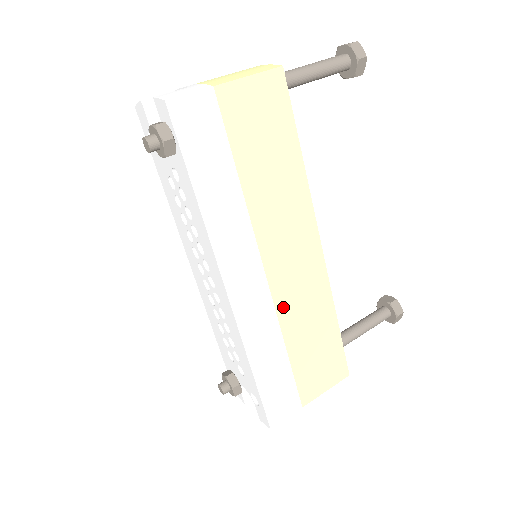
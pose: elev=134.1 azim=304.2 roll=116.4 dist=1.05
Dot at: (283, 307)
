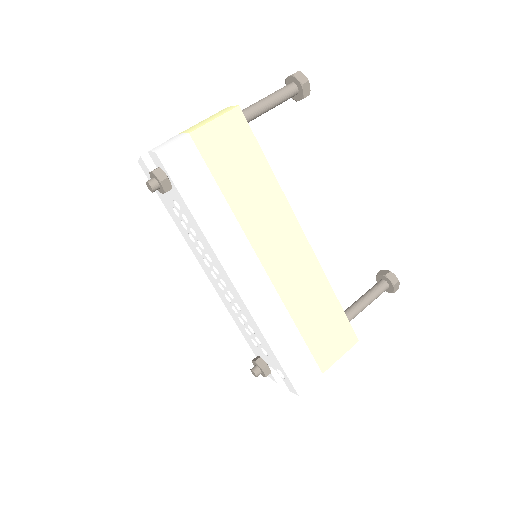
Dot at: (285, 291)
